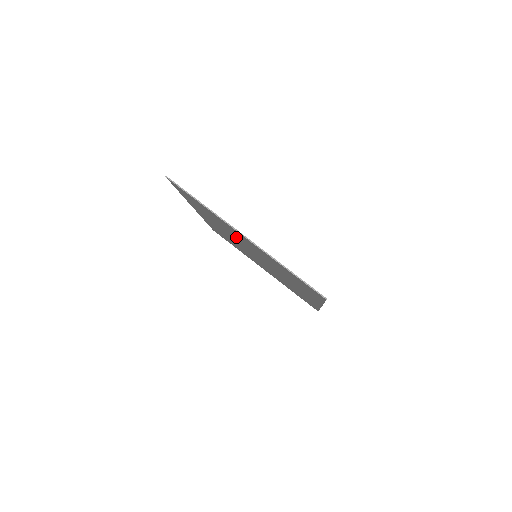
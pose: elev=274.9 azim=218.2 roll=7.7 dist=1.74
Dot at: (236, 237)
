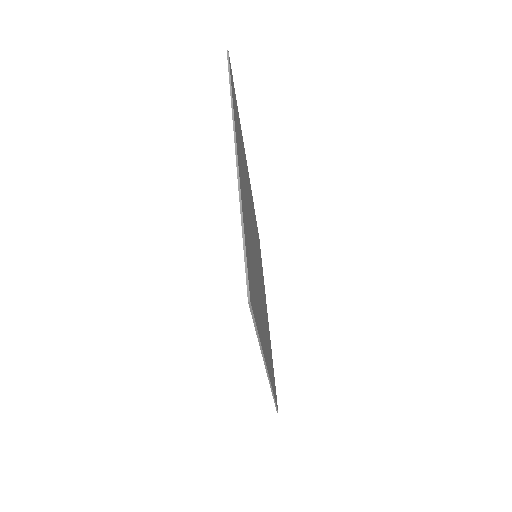
Dot at: occluded
